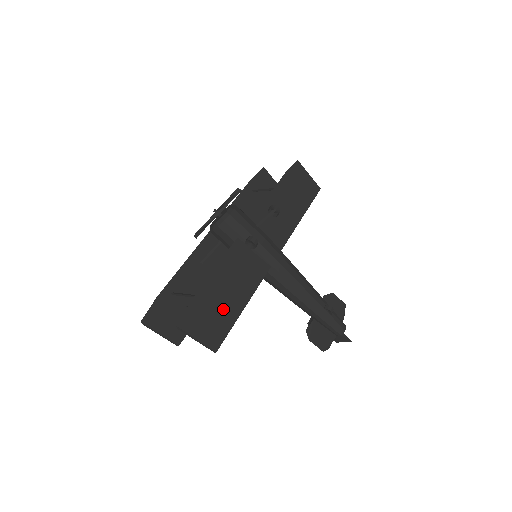
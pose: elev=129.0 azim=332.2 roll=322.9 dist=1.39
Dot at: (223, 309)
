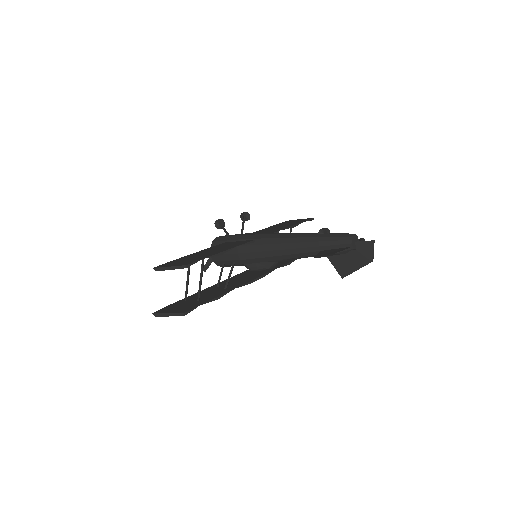
Dot at: (200, 256)
